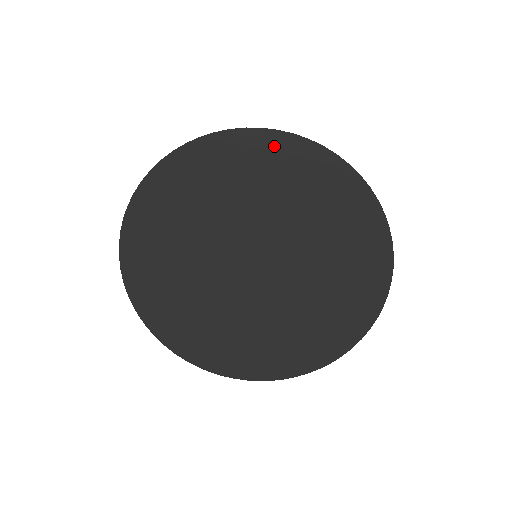
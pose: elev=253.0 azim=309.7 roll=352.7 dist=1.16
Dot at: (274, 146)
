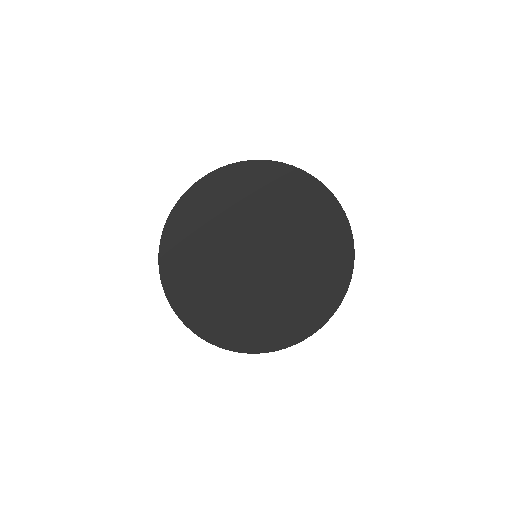
Dot at: (191, 201)
